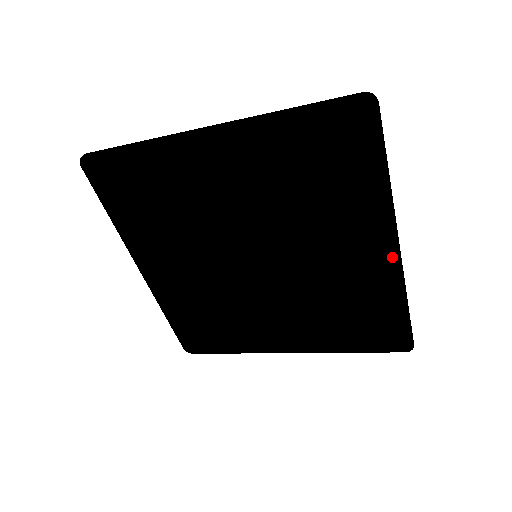
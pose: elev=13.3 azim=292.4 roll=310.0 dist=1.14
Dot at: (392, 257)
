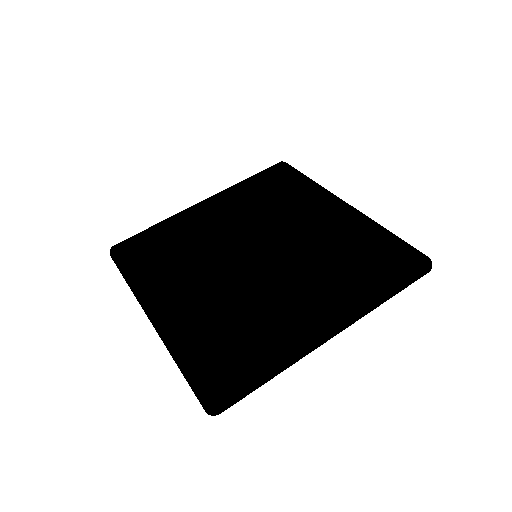
Dot at: occluded
